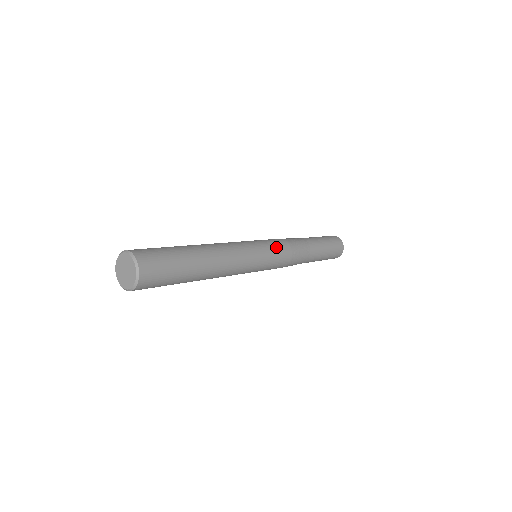
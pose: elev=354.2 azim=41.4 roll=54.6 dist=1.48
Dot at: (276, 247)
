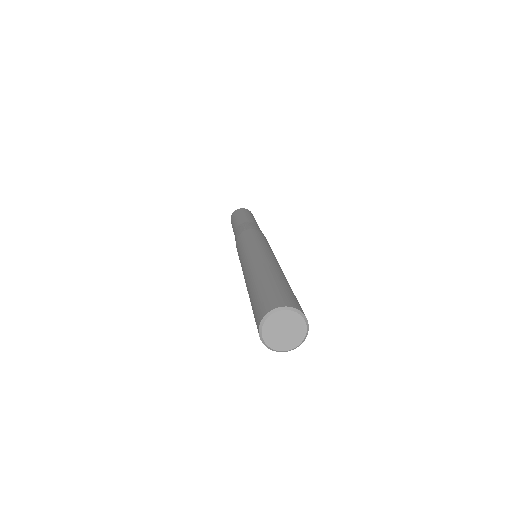
Dot at: (263, 238)
